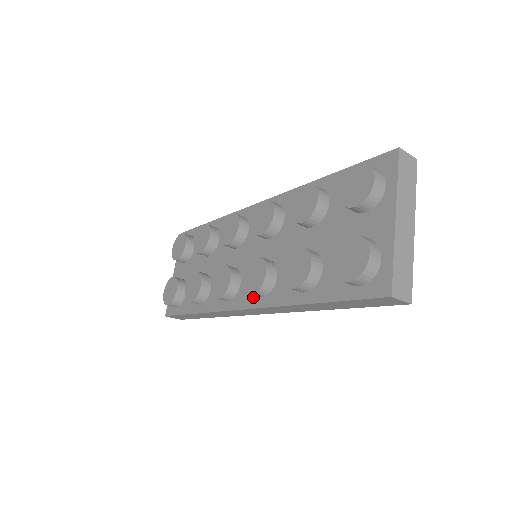
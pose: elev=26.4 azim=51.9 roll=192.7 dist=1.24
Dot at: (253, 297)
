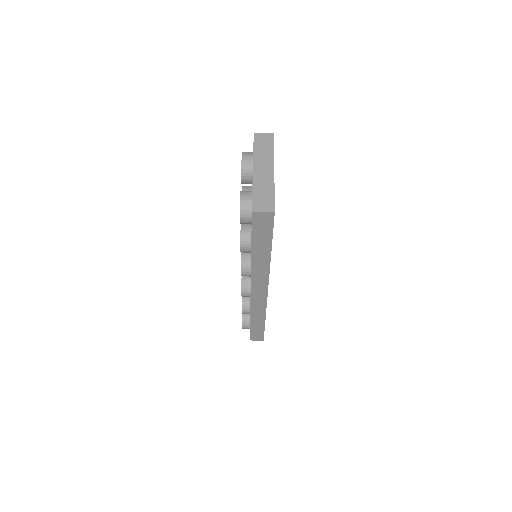
Dot at: occluded
